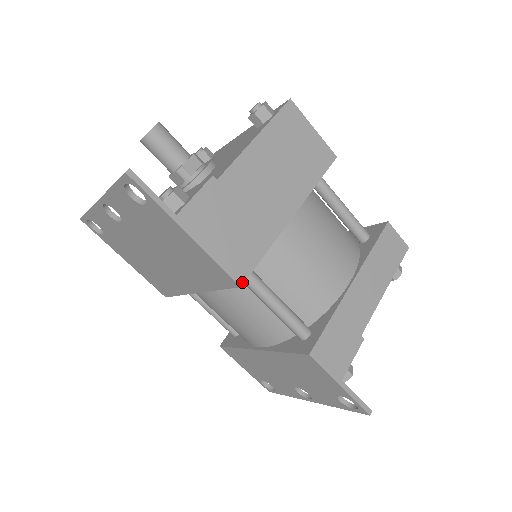
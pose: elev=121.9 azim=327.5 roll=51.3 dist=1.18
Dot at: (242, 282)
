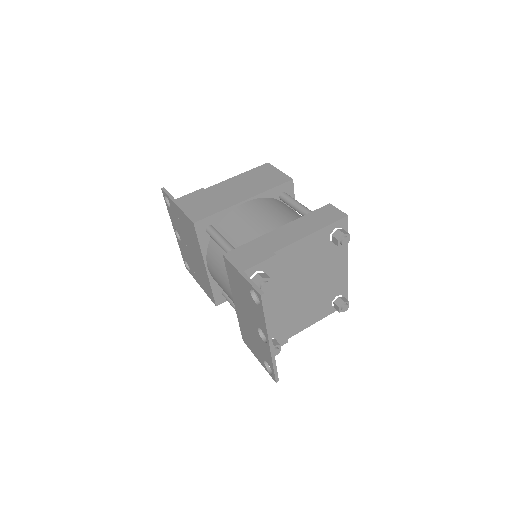
Dot at: (195, 222)
